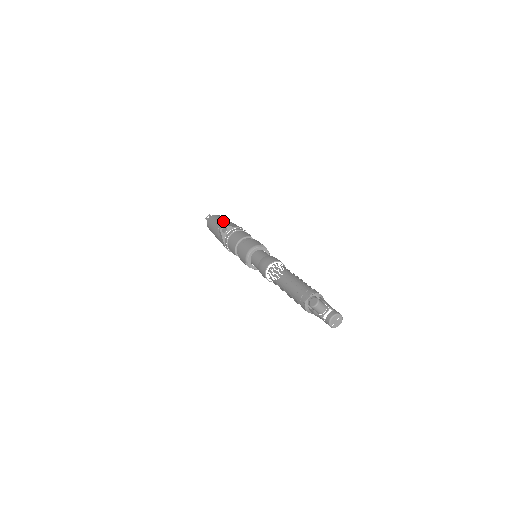
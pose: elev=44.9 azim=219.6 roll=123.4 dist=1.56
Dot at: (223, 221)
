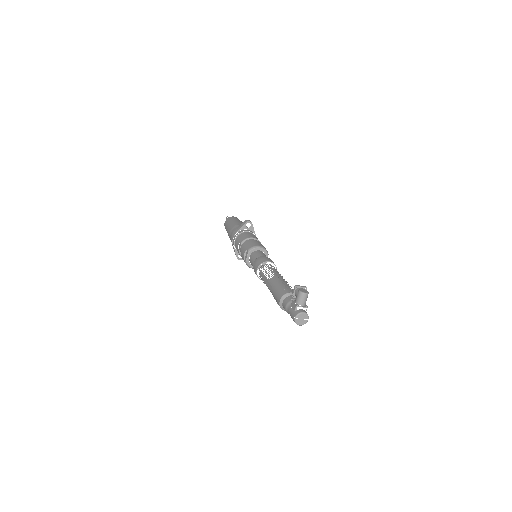
Dot at: occluded
